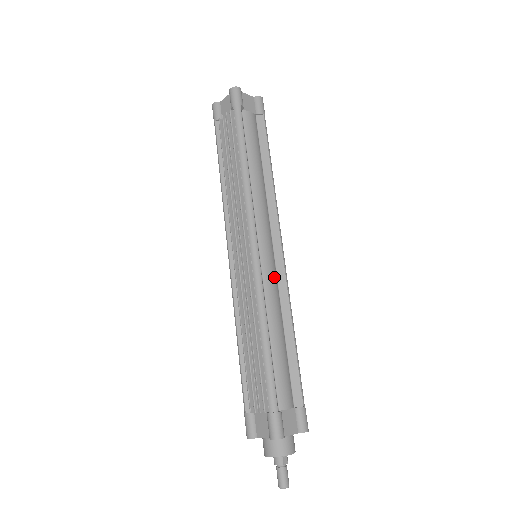
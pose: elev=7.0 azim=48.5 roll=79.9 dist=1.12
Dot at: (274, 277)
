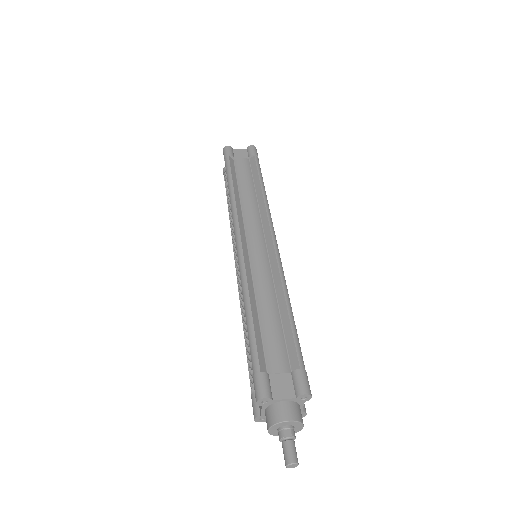
Dot at: (264, 262)
